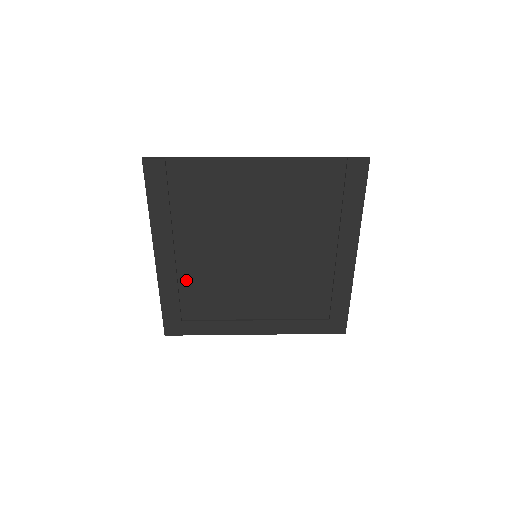
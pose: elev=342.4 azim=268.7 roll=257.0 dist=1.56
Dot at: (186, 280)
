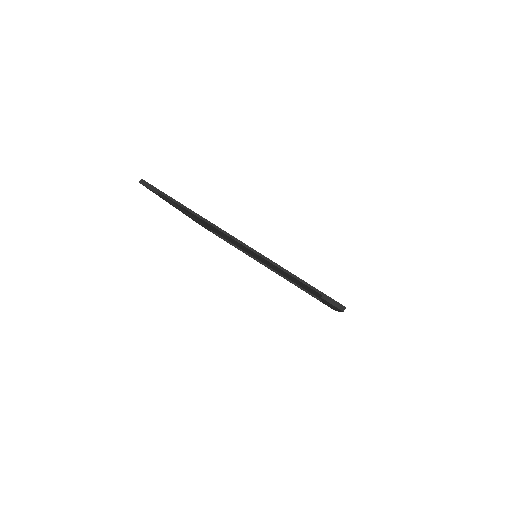
Dot at: occluded
